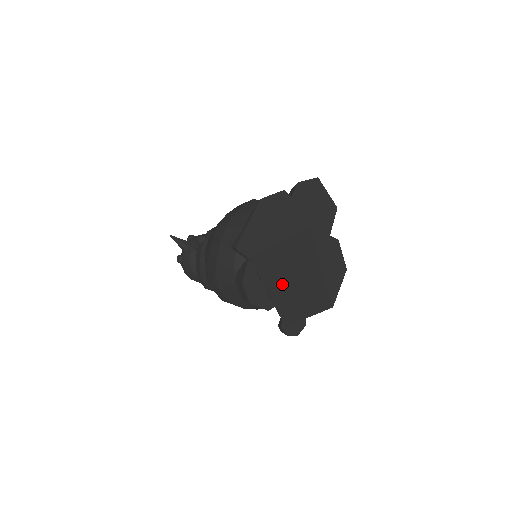
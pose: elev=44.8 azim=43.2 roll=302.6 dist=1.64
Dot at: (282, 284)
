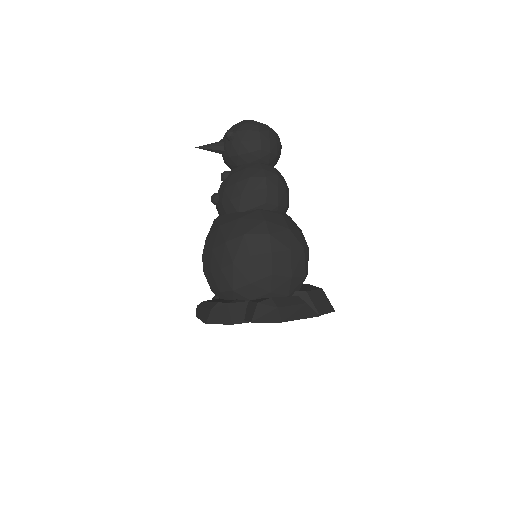
Dot at: occluded
